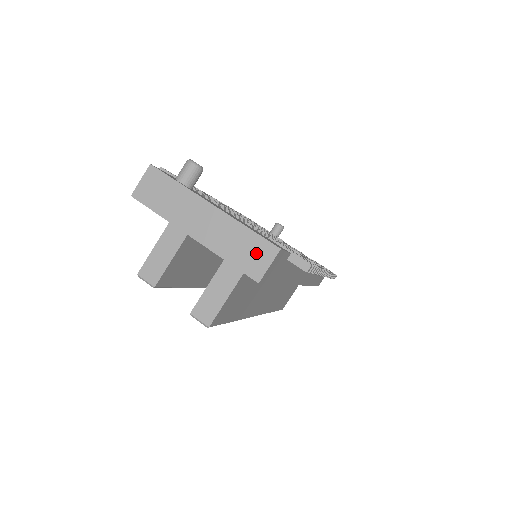
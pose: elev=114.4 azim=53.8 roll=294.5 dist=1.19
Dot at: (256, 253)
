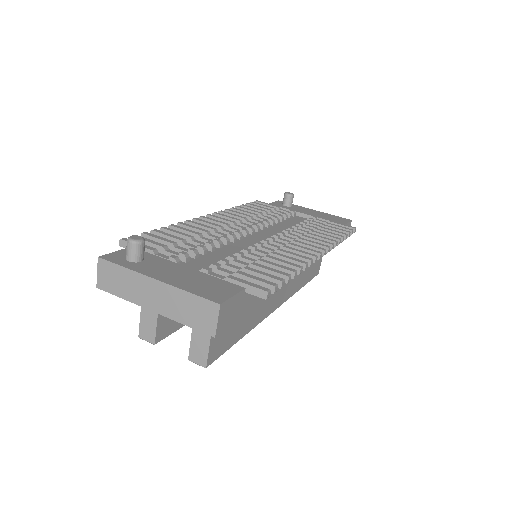
Dot at: (203, 313)
